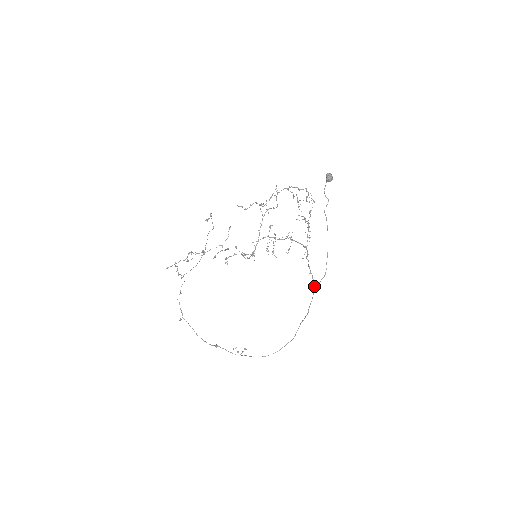
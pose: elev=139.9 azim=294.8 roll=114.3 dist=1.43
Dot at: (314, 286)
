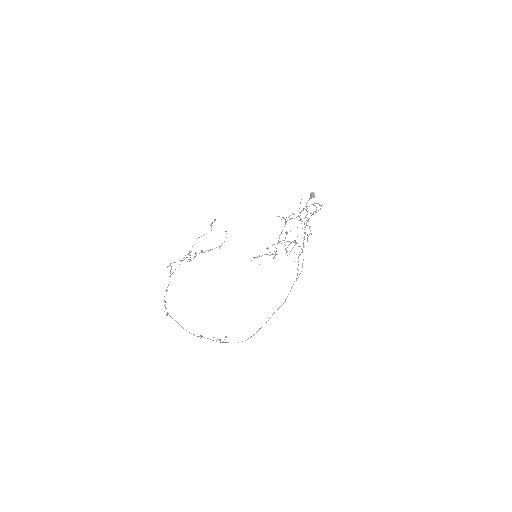
Dot at: occluded
